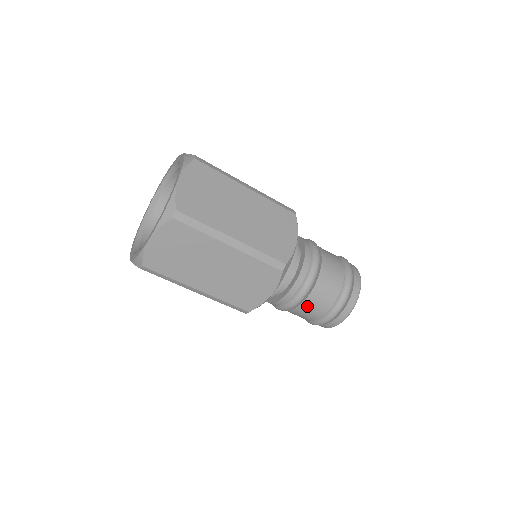
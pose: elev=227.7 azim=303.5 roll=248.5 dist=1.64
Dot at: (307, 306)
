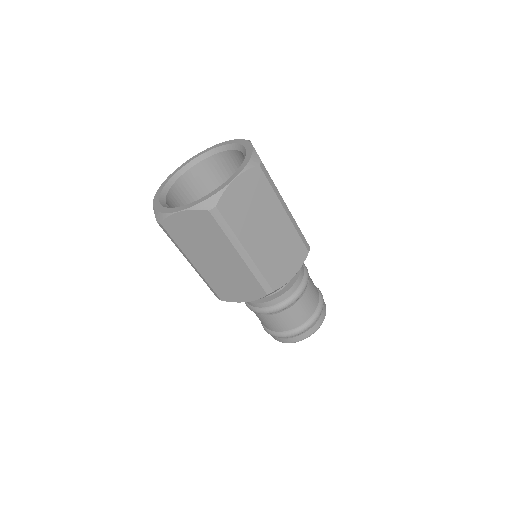
Dot at: (300, 306)
